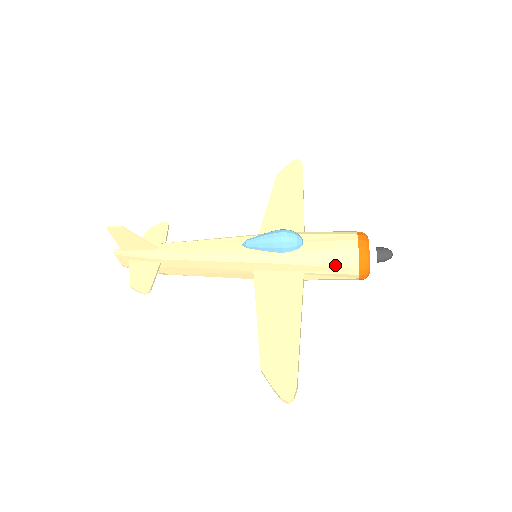
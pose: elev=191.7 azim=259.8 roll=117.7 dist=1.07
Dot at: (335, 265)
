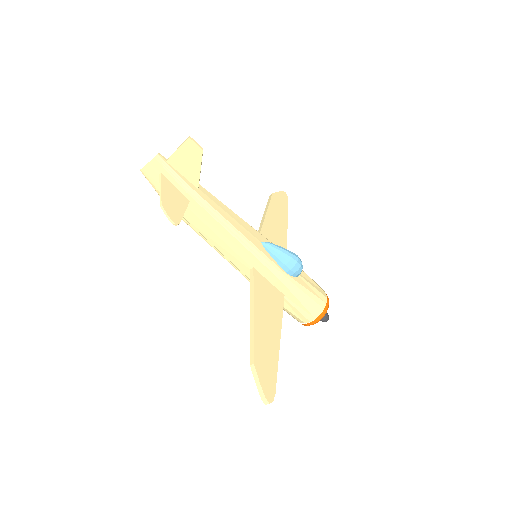
Dot at: (307, 306)
